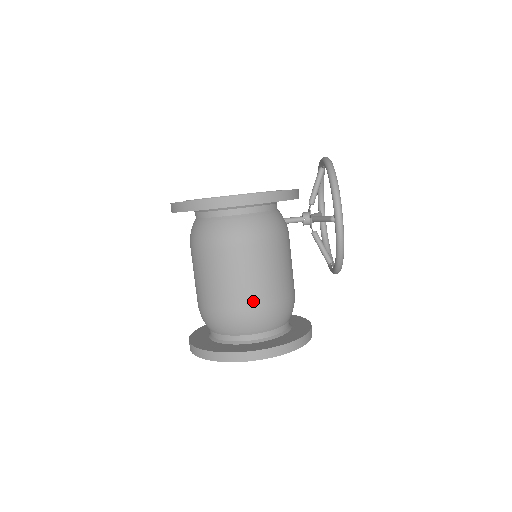
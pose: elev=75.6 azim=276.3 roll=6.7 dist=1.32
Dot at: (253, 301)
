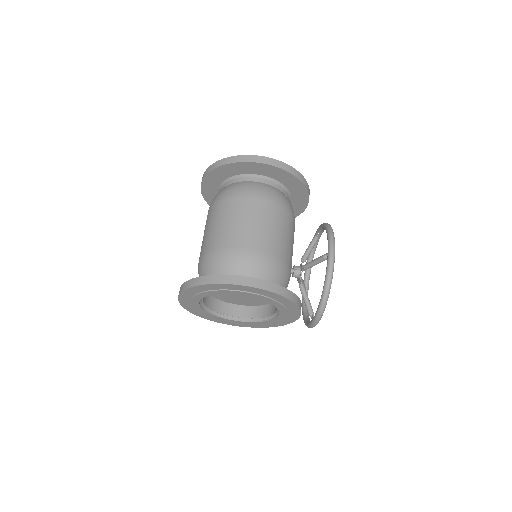
Dot at: (260, 245)
